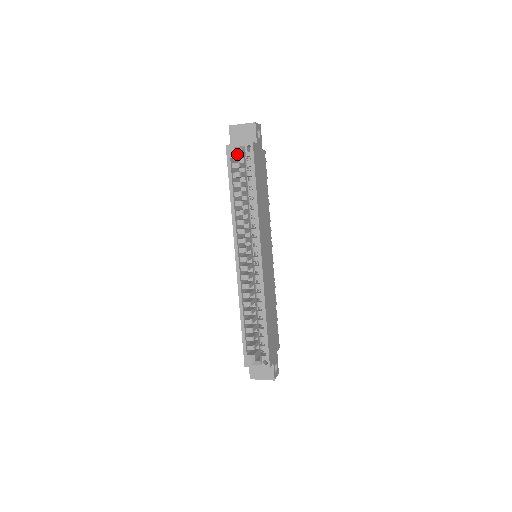
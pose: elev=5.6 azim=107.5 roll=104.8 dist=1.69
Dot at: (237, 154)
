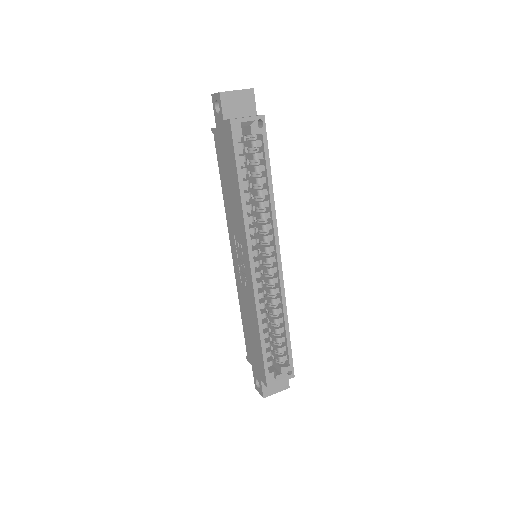
Dot at: (243, 131)
